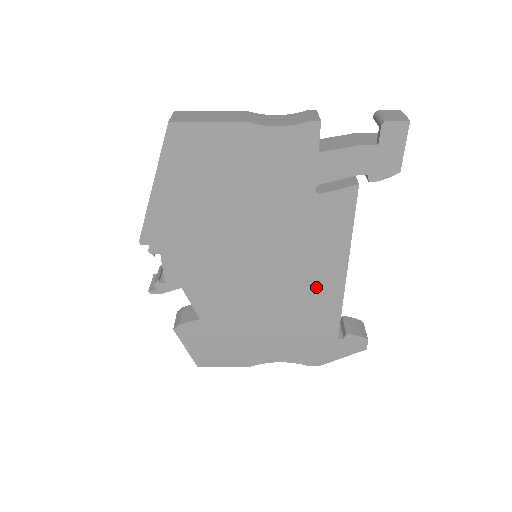
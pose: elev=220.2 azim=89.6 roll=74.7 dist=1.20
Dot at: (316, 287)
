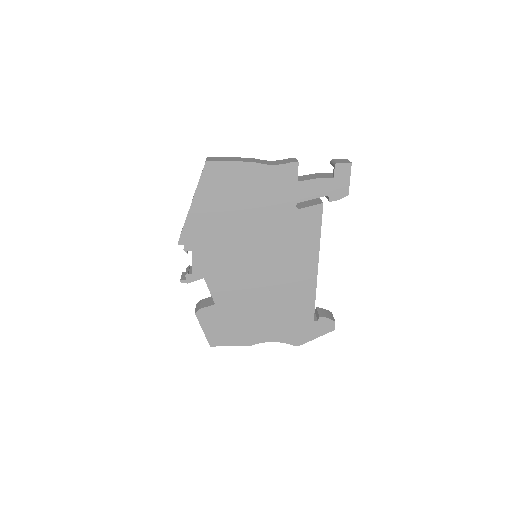
Dot at: (297, 278)
